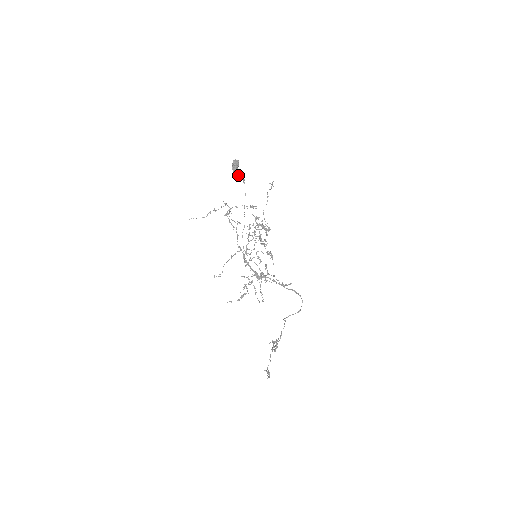
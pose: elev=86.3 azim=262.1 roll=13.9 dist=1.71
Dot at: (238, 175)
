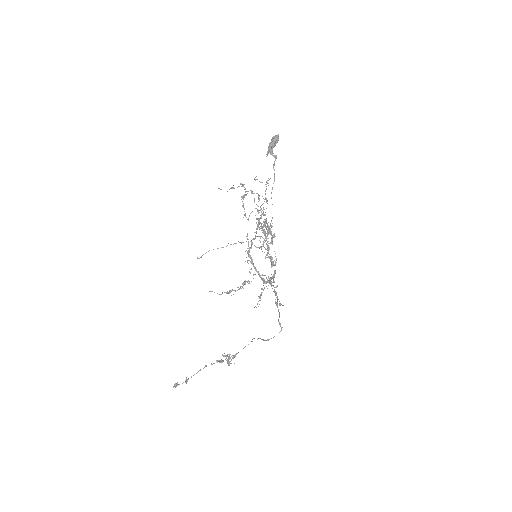
Dot at: (272, 155)
